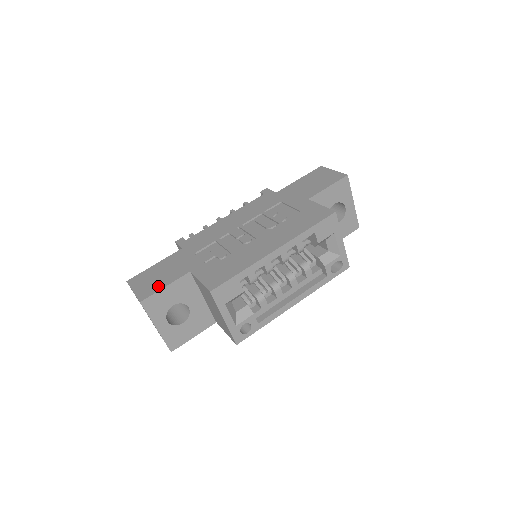
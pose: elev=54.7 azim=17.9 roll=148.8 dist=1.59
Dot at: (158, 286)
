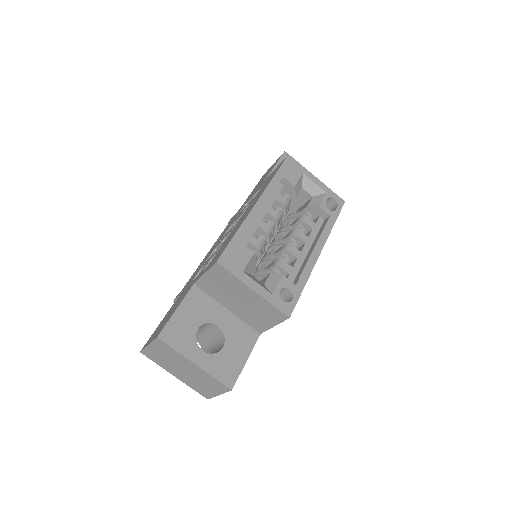
Dot at: (169, 317)
